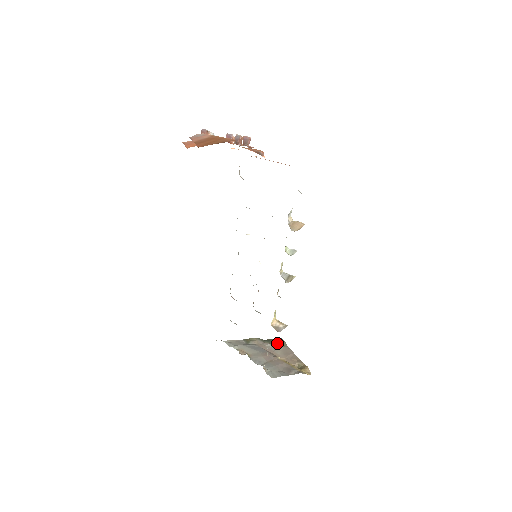
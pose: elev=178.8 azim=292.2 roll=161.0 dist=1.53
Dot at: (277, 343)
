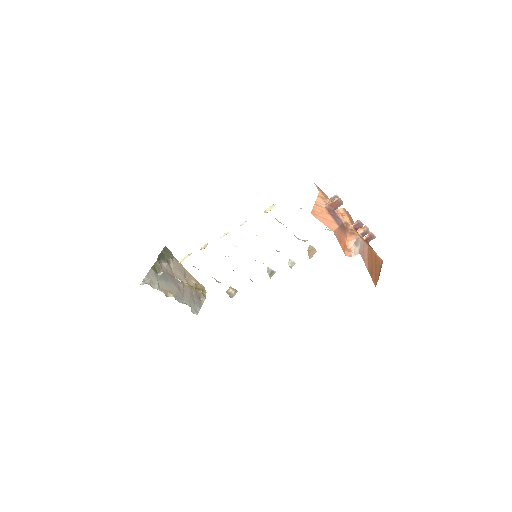
Dot at: (168, 258)
